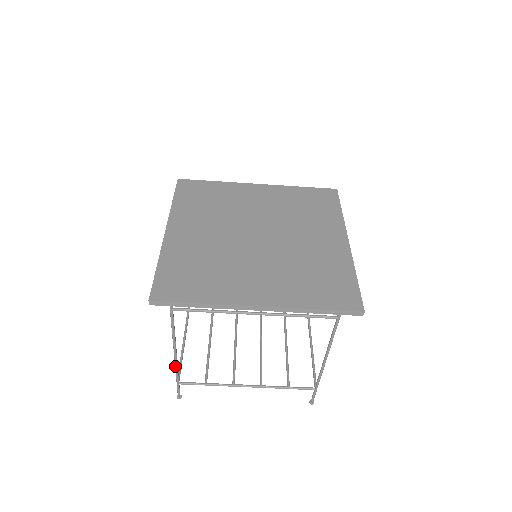
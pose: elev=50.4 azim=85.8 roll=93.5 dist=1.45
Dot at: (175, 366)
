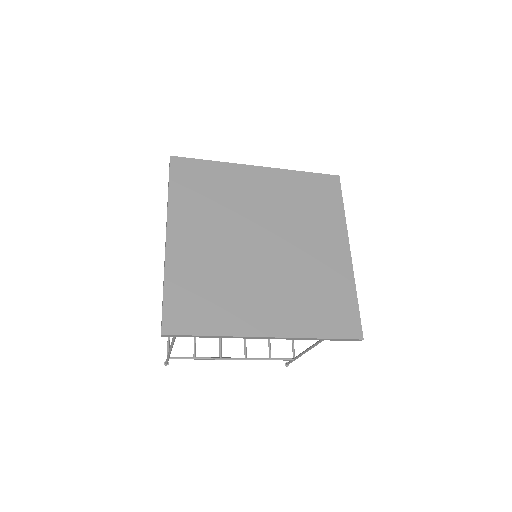
Dot at: (169, 352)
